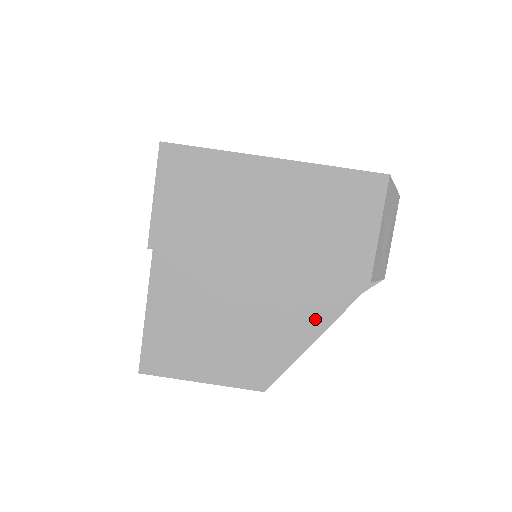
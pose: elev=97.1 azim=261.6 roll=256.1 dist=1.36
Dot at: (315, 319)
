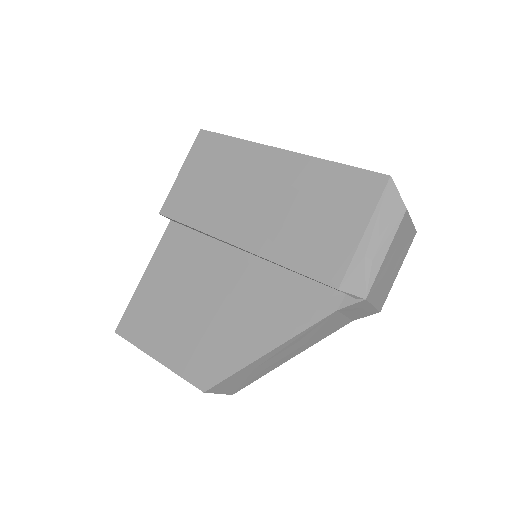
Dot at: (278, 326)
